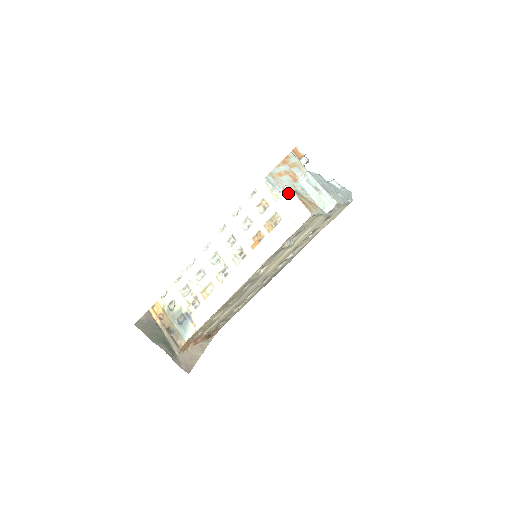
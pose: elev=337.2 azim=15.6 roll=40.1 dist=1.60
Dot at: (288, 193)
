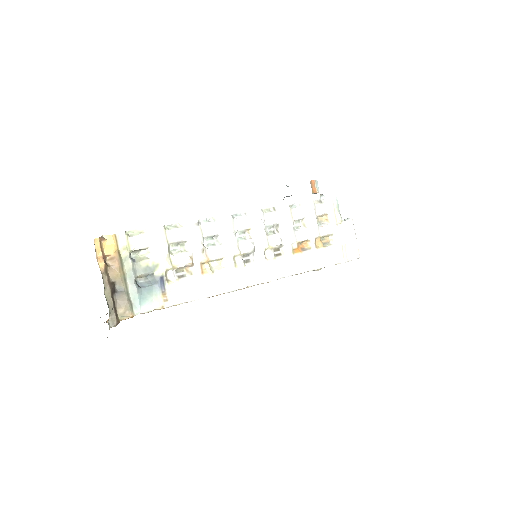
Dot at: (351, 226)
